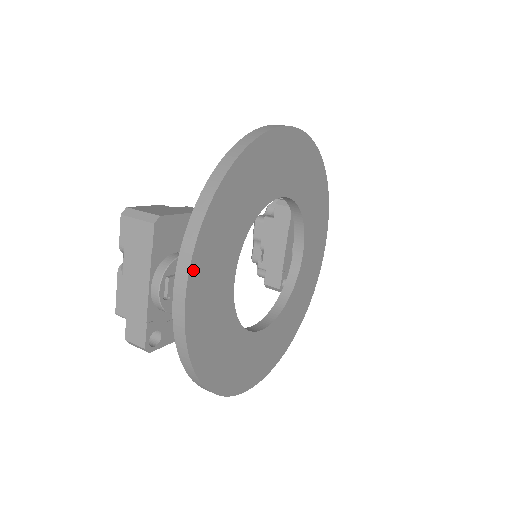
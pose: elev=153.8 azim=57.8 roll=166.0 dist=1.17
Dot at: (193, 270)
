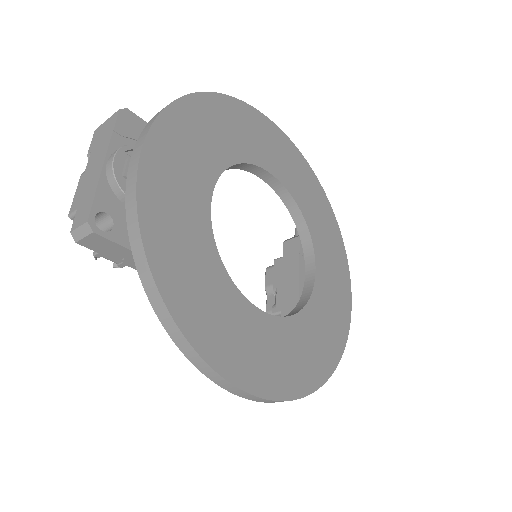
Dot at: (152, 139)
